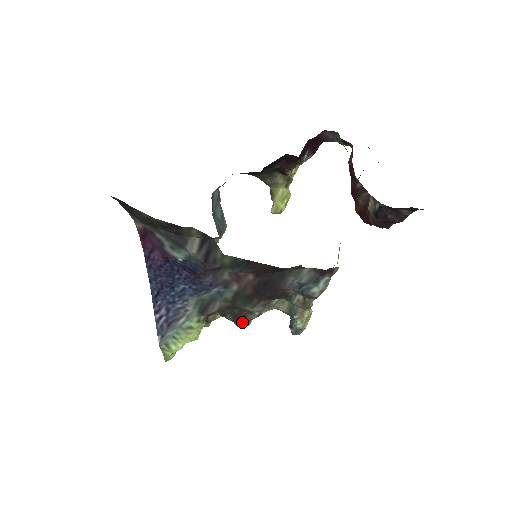
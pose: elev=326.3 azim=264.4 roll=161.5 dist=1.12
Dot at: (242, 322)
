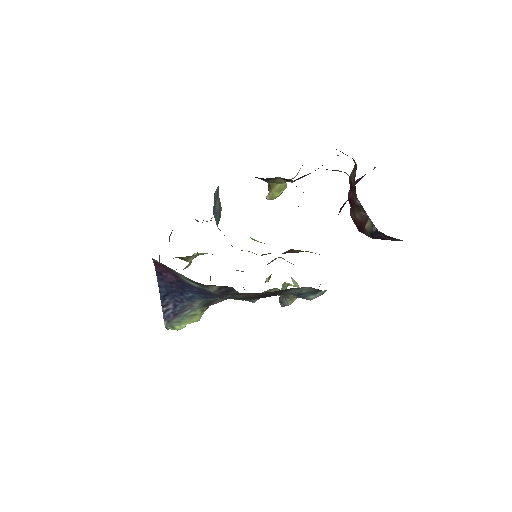
Dot at: (237, 299)
